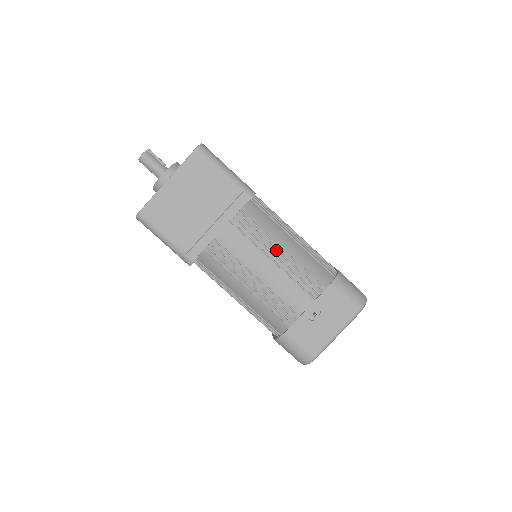
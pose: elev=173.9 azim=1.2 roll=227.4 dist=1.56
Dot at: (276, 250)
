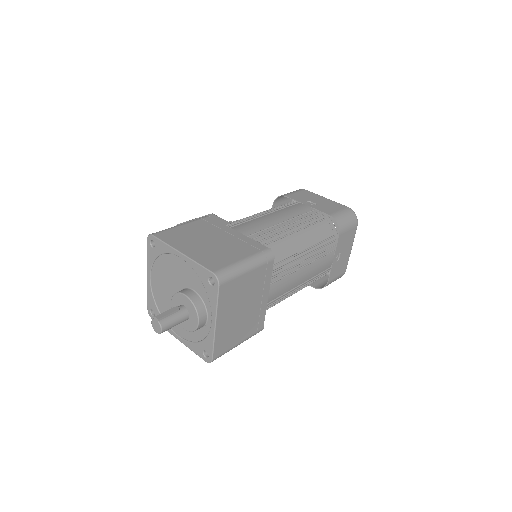
Dot at: (301, 258)
